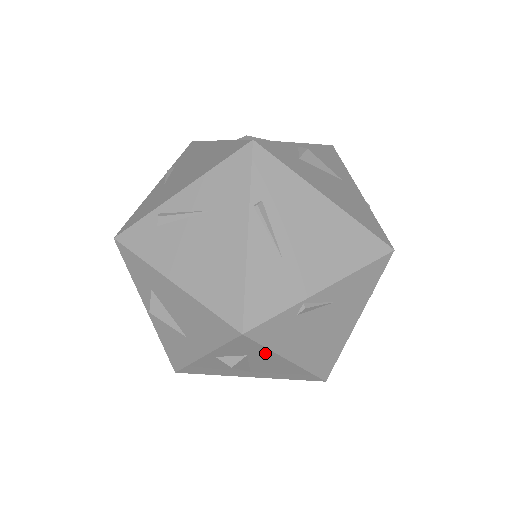
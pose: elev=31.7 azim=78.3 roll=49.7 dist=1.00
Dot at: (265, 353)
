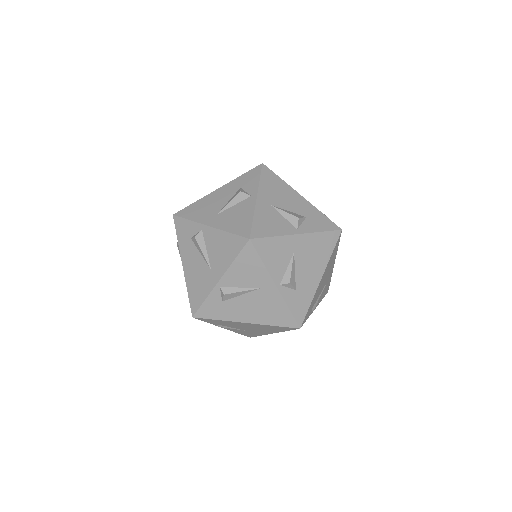
Dot at: occluded
